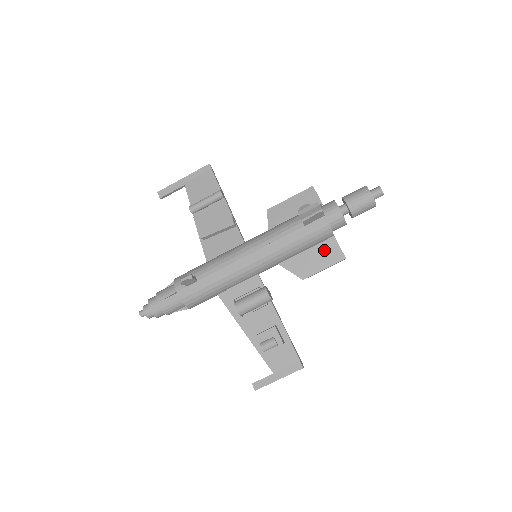
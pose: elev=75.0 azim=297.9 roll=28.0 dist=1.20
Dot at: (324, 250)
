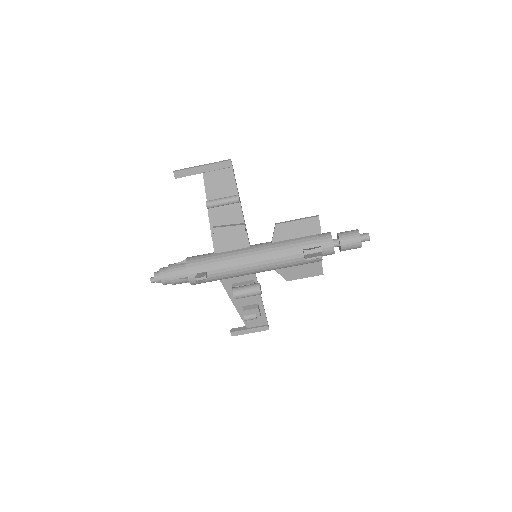
Dot at: (310, 266)
